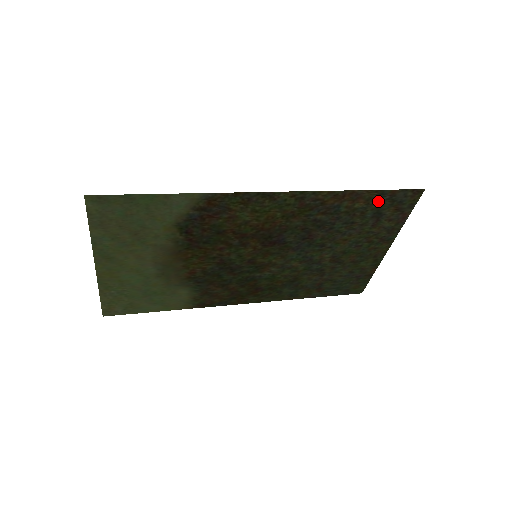
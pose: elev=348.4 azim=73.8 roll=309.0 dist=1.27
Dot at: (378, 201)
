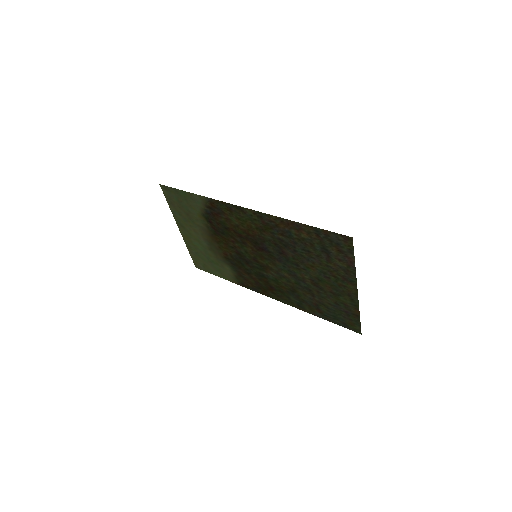
Dot at: (318, 237)
